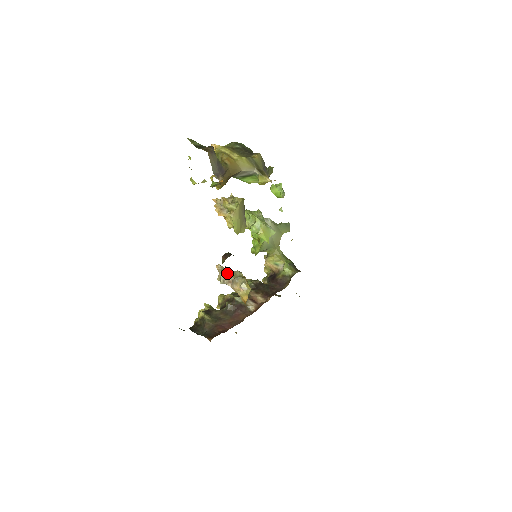
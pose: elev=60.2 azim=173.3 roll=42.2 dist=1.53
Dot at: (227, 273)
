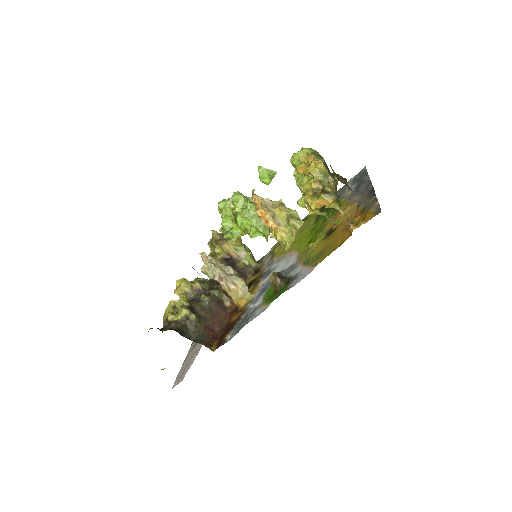
Dot at: (219, 267)
